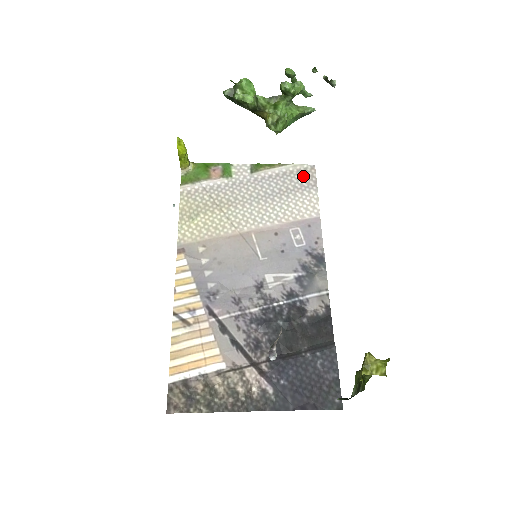
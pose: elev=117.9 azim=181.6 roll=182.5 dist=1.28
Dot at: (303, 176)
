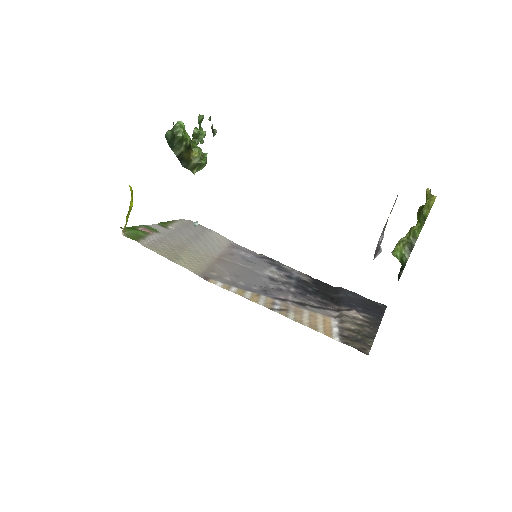
Dot at: occluded
